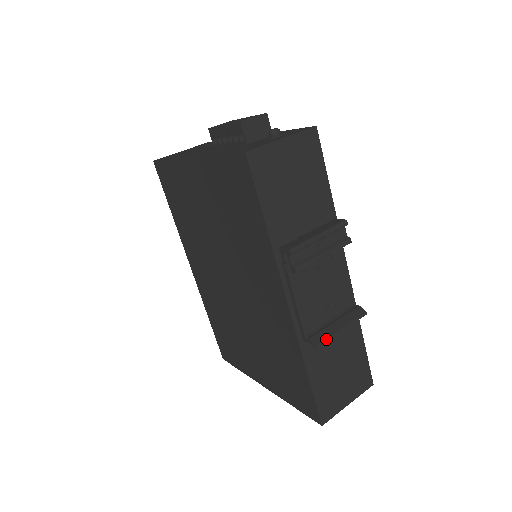
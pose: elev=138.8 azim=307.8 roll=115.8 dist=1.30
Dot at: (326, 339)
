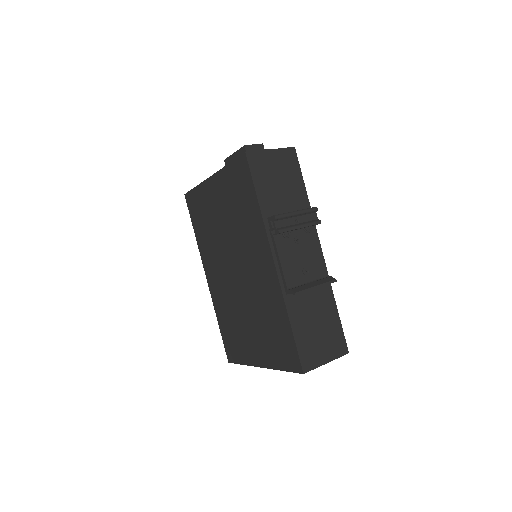
Dot at: (303, 290)
